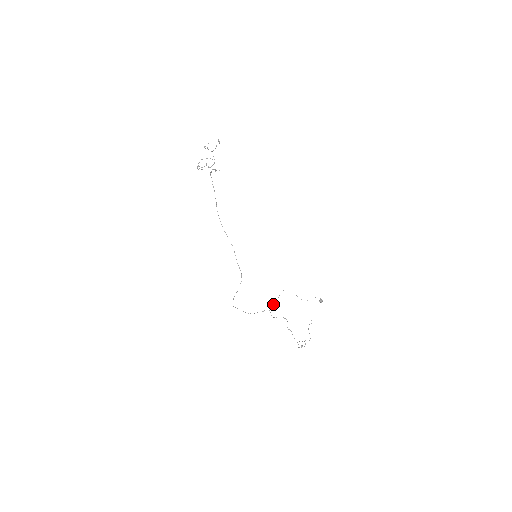
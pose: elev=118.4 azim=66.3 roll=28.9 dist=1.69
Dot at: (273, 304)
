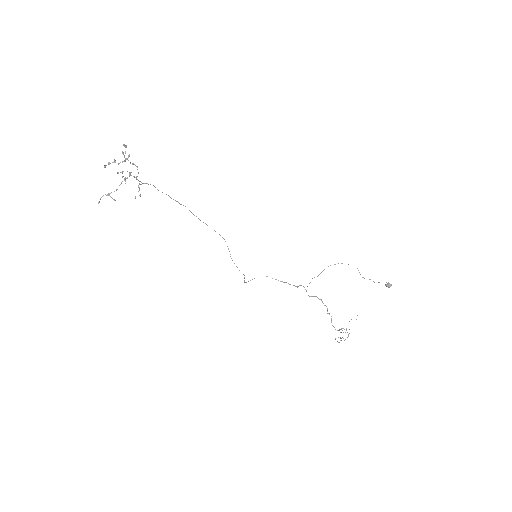
Dot at: (309, 283)
